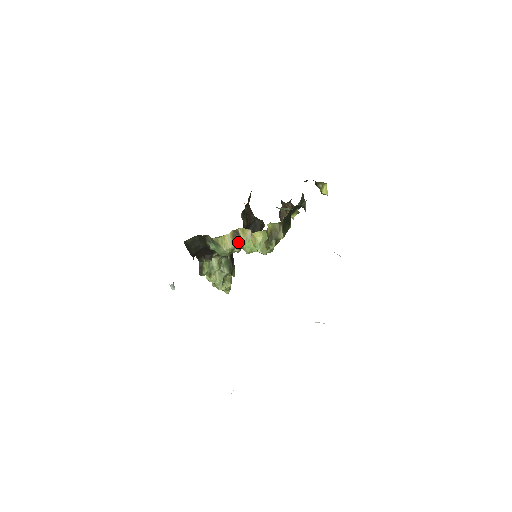
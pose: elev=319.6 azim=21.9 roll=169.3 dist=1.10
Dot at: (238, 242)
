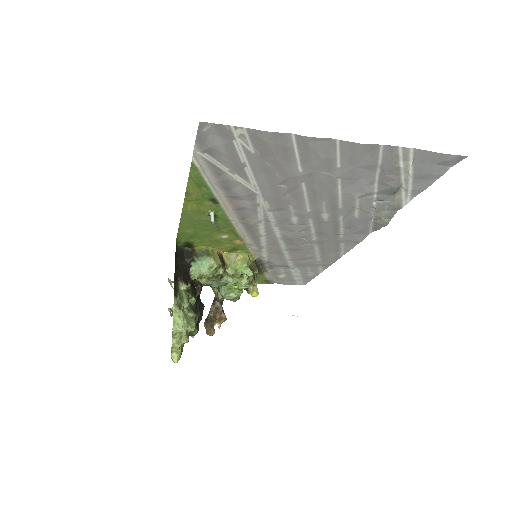
Dot at: (223, 263)
